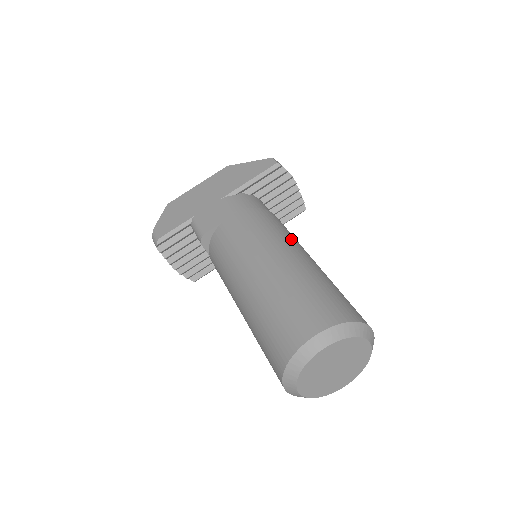
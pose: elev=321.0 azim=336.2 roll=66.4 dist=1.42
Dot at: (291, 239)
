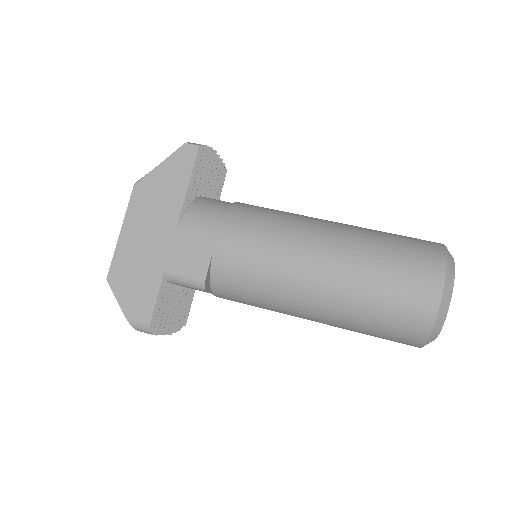
Dot at: (297, 217)
